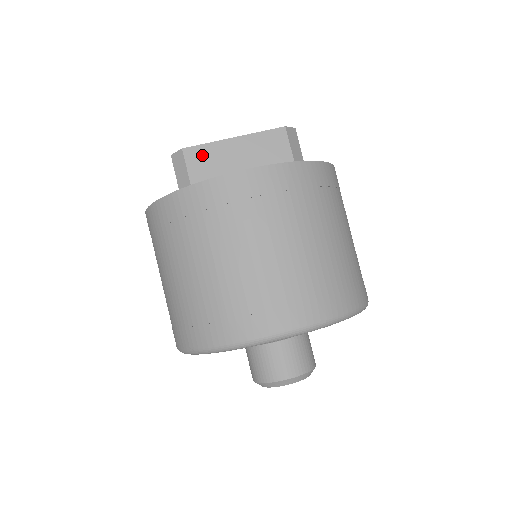
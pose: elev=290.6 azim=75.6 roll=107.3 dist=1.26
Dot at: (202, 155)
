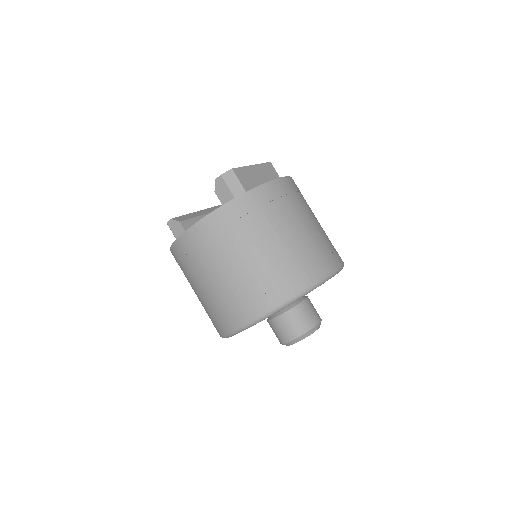
Dot at: (243, 174)
